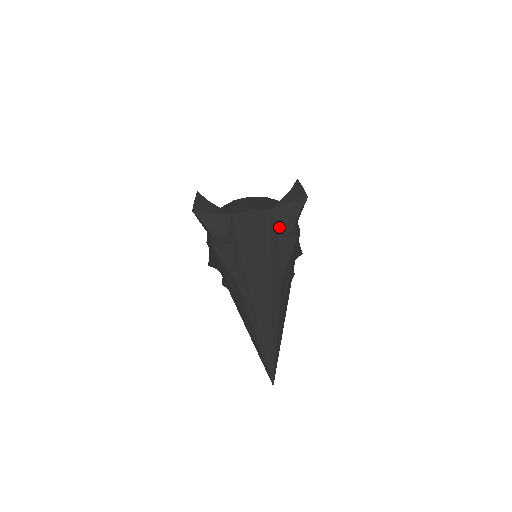
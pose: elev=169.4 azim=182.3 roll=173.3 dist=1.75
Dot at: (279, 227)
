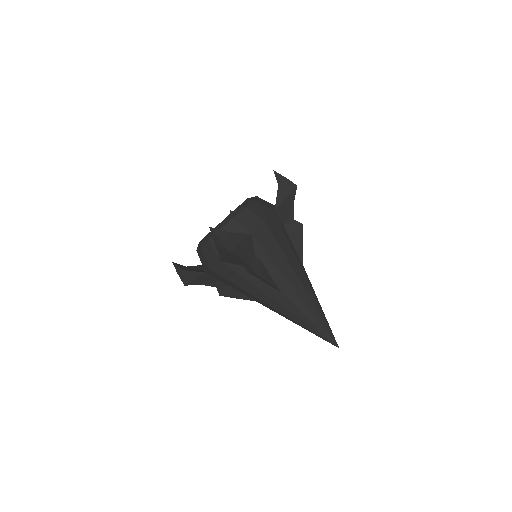
Dot at: (240, 265)
